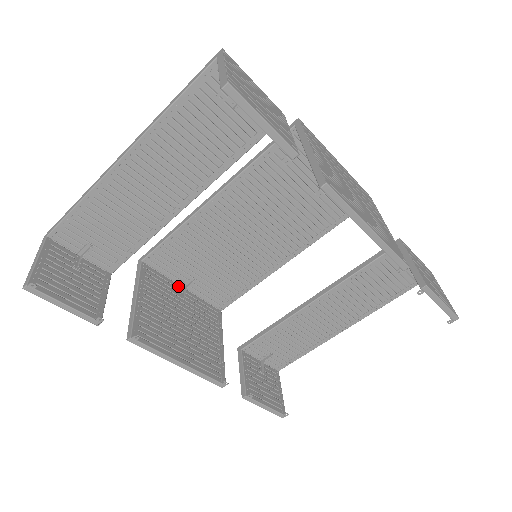
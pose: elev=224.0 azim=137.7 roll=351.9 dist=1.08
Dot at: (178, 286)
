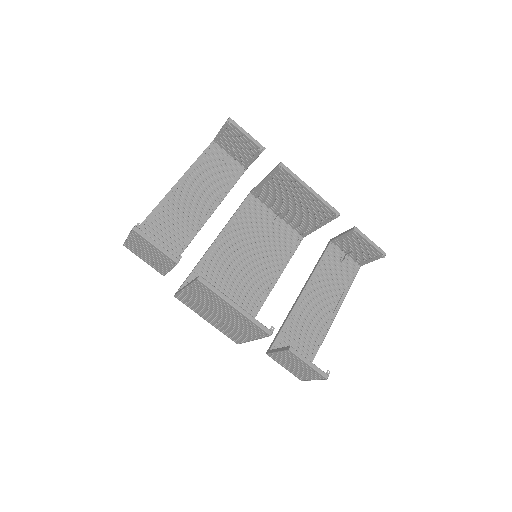
Dot at: occluded
